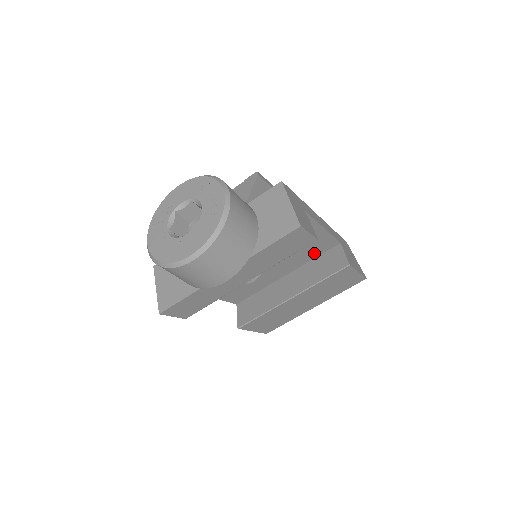
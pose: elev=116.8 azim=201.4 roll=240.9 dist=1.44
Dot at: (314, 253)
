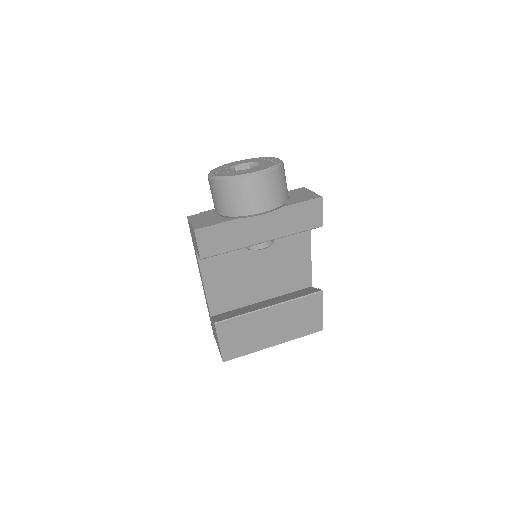
Dot at: (292, 285)
